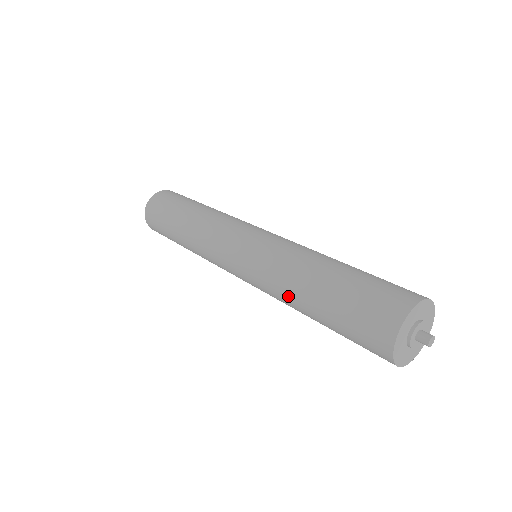
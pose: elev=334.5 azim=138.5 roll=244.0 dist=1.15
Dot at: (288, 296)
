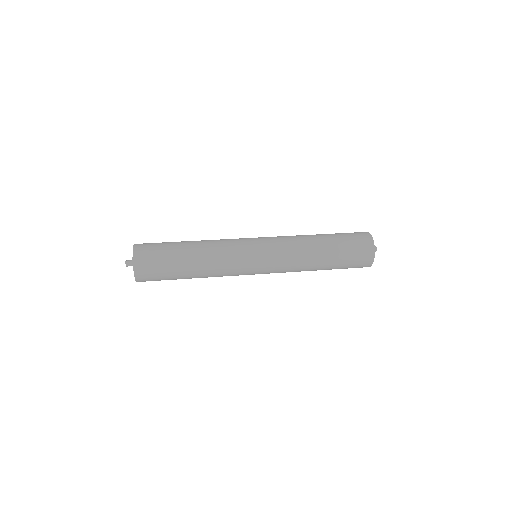
Dot at: occluded
